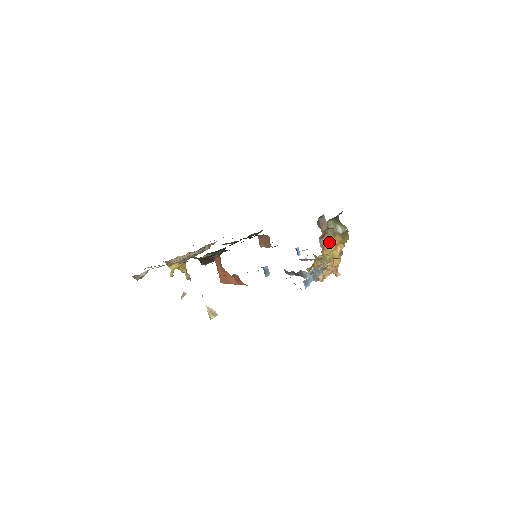
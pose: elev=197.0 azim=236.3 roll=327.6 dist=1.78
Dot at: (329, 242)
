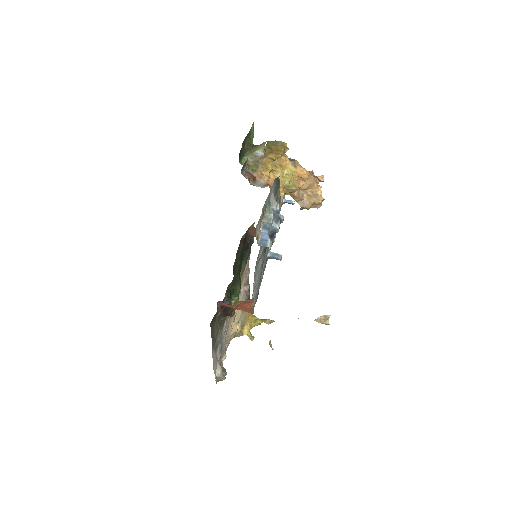
Dot at: (265, 174)
